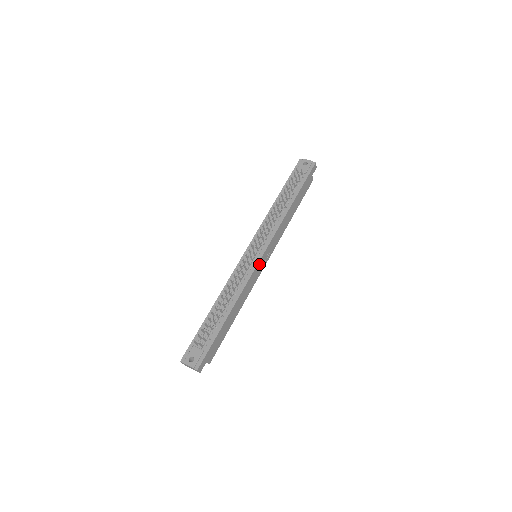
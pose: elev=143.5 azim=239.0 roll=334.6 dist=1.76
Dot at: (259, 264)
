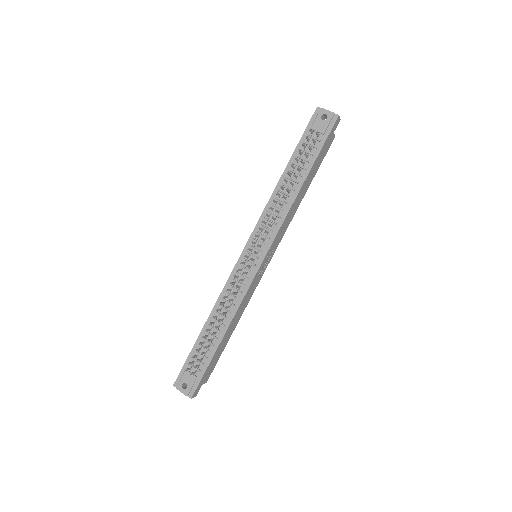
Dot at: (259, 270)
